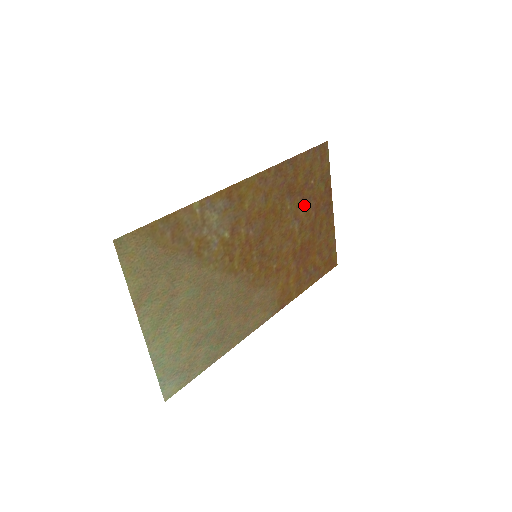
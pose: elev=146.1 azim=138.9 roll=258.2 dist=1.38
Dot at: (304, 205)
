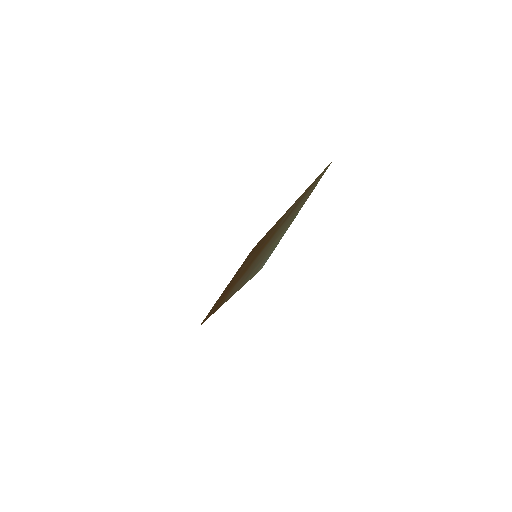
Dot at: occluded
